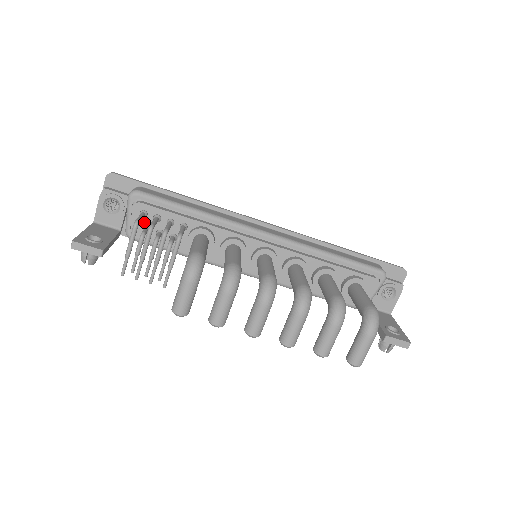
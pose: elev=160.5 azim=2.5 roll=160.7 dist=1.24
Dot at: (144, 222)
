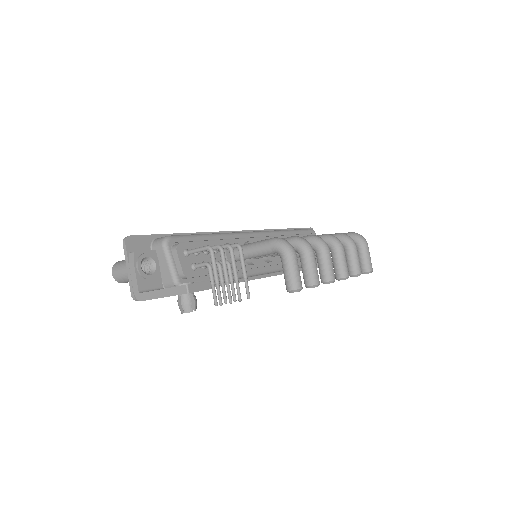
Dot at: (190, 261)
